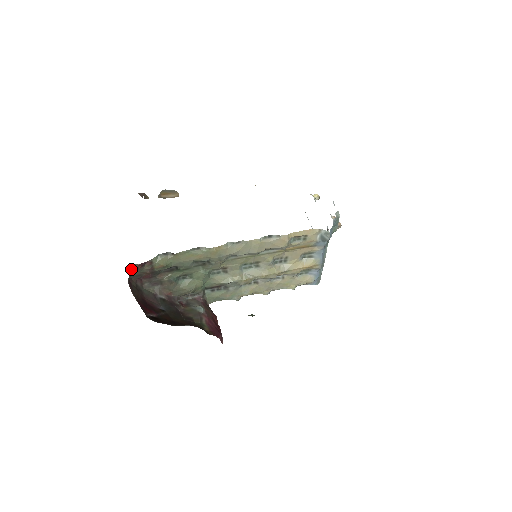
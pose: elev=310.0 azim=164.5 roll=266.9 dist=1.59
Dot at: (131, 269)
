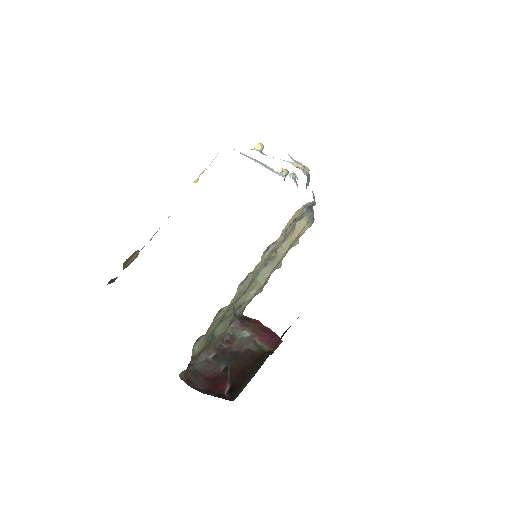
Dot at: (183, 377)
